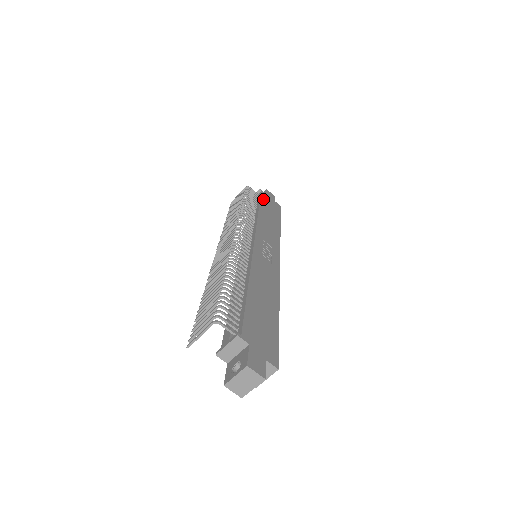
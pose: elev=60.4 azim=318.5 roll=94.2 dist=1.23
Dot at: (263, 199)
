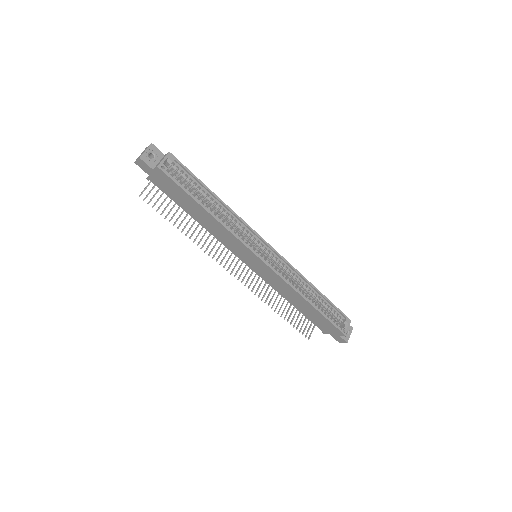
Dot at: occluded
